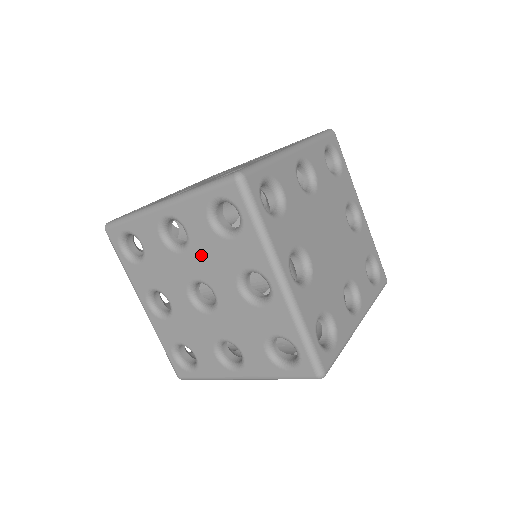
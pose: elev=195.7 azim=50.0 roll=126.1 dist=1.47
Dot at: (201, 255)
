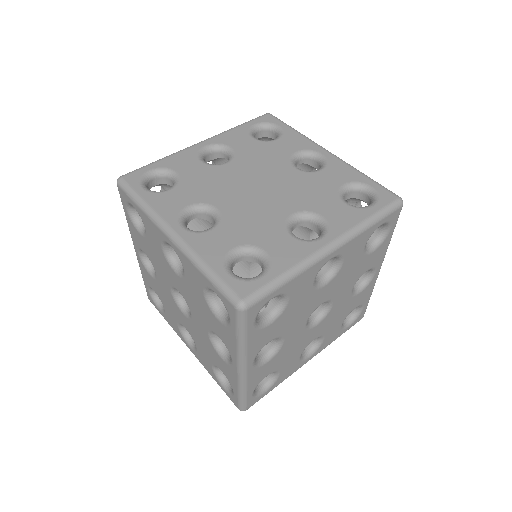
Dot at: (156, 264)
